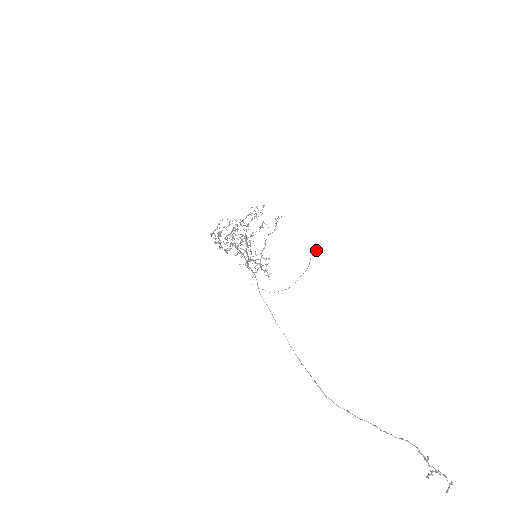
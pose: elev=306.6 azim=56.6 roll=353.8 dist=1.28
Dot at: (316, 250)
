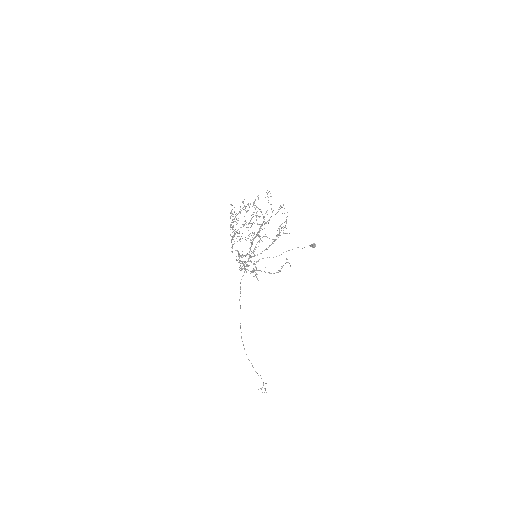
Dot at: (314, 247)
